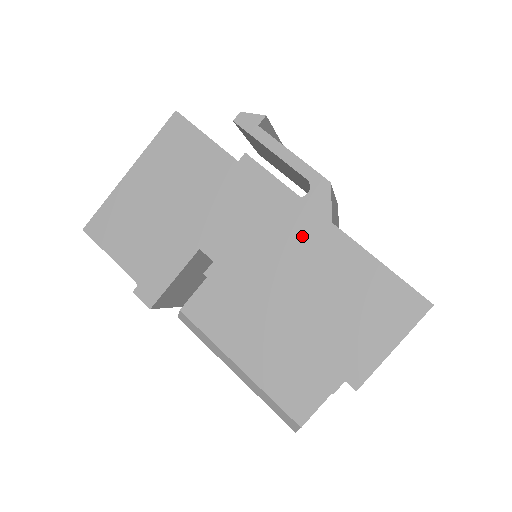
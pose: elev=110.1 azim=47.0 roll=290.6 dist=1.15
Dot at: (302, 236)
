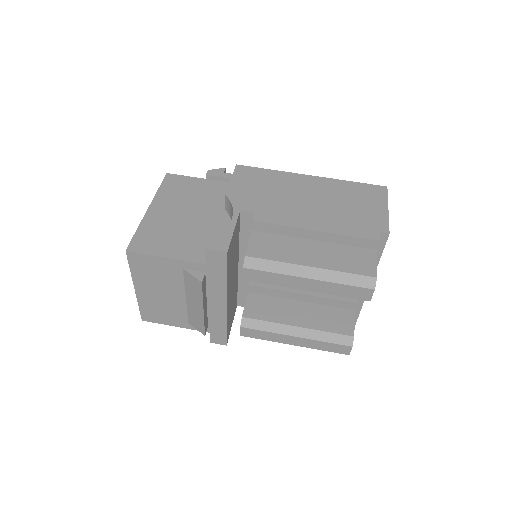
Dot at: (298, 185)
